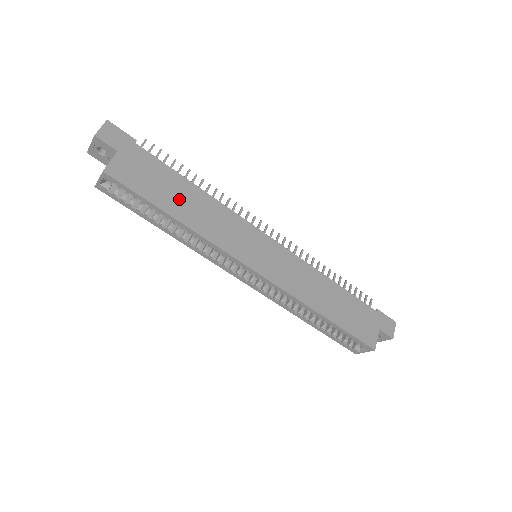
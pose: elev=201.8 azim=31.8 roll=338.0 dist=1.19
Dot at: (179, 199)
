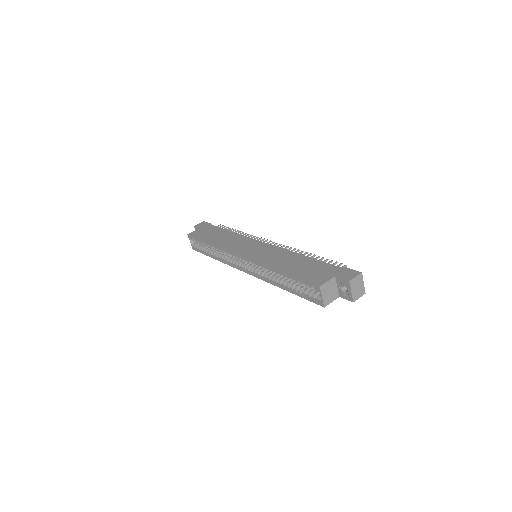
Dot at: (217, 237)
